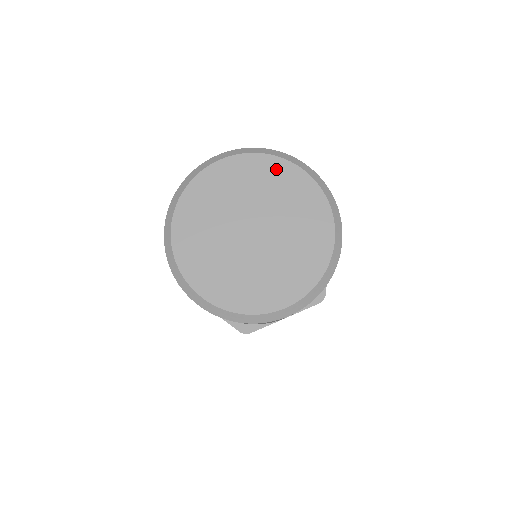
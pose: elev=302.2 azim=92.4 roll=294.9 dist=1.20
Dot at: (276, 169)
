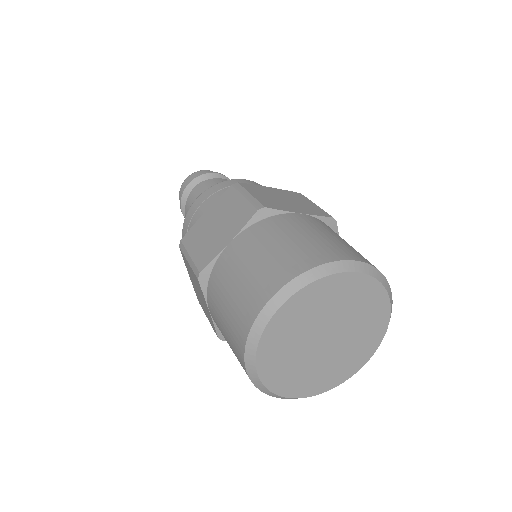
Dot at: (334, 285)
